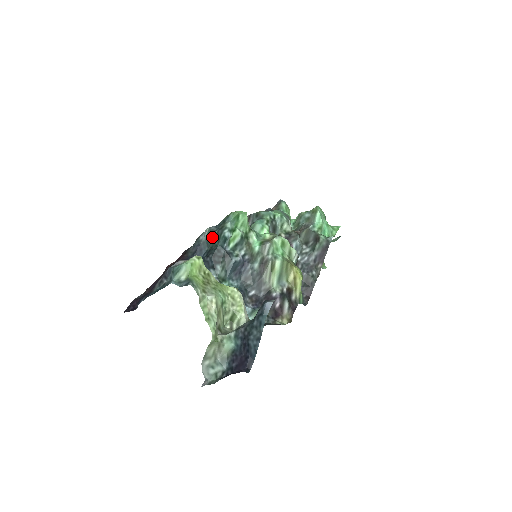
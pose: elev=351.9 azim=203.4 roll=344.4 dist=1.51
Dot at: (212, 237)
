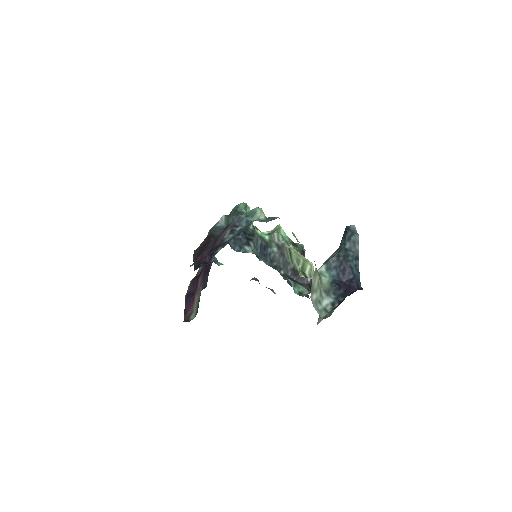
Dot at: occluded
